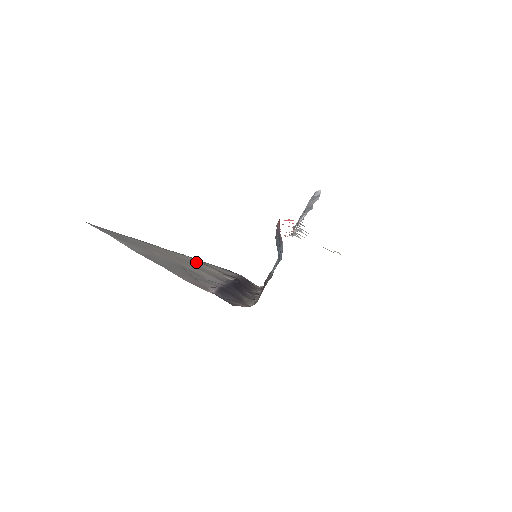
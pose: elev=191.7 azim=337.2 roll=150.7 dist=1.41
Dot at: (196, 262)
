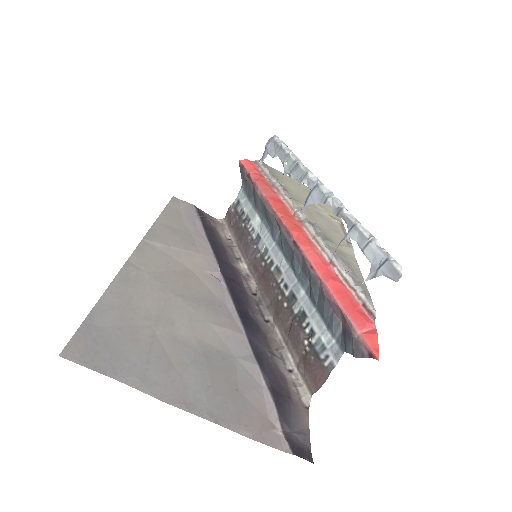
Dot at: (165, 252)
